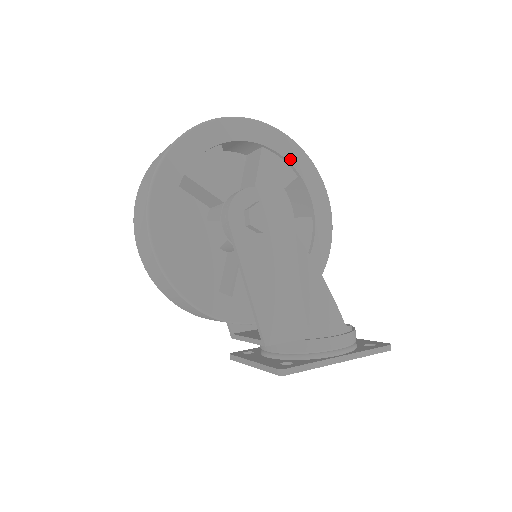
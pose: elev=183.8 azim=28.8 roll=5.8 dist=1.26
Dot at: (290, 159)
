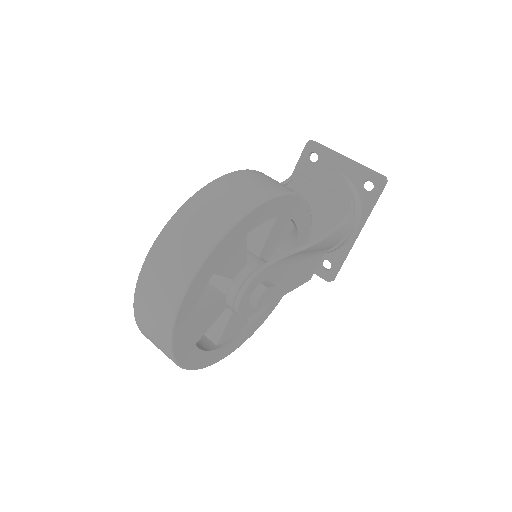
Dot at: (235, 243)
